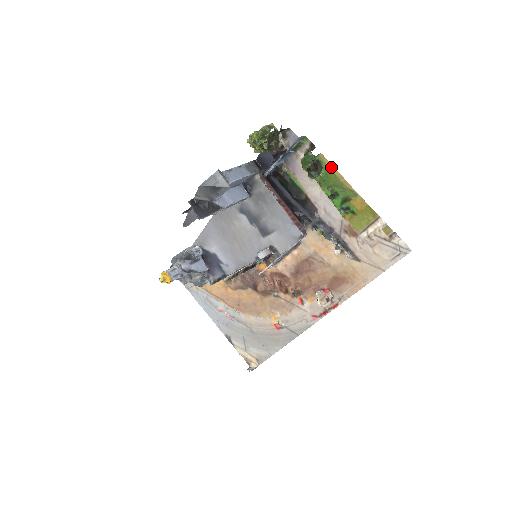
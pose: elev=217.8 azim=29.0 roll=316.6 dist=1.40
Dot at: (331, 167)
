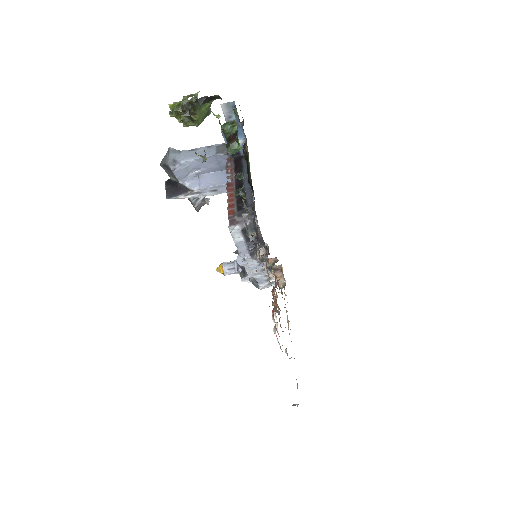
Dot at: (237, 136)
